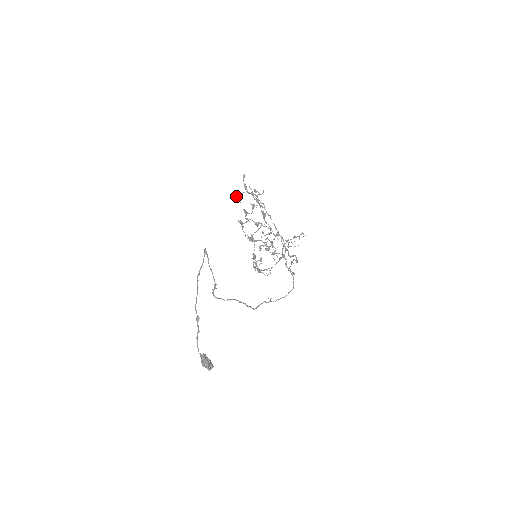
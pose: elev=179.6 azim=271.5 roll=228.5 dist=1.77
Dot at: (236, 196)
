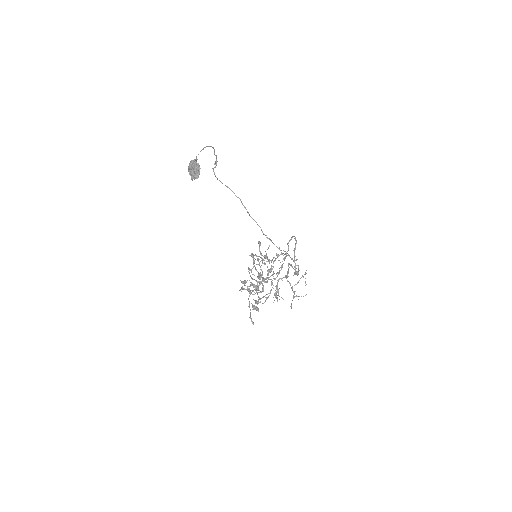
Dot at: (241, 289)
